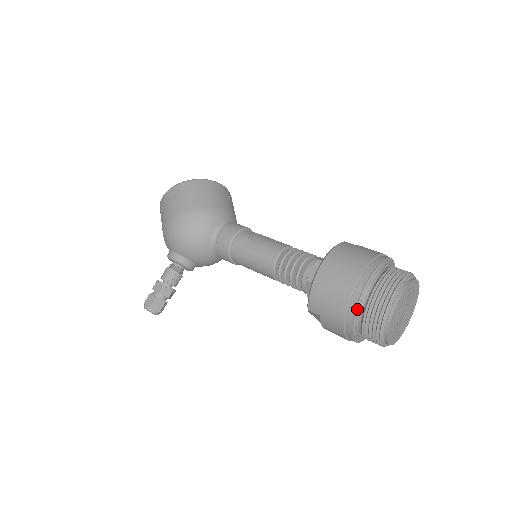
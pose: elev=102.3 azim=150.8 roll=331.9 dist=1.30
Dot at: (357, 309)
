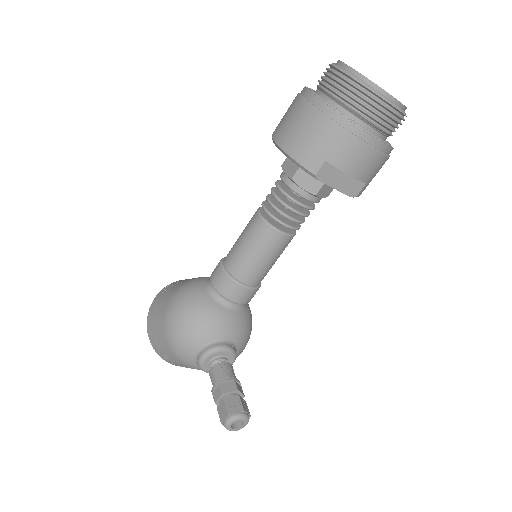
Dot at: (331, 106)
